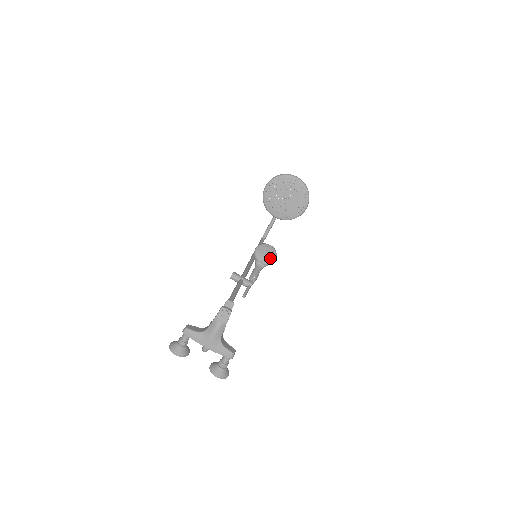
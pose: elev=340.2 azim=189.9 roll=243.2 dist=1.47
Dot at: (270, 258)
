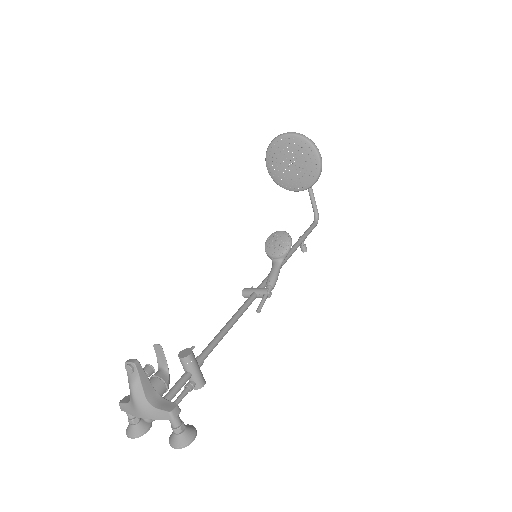
Dot at: (282, 246)
